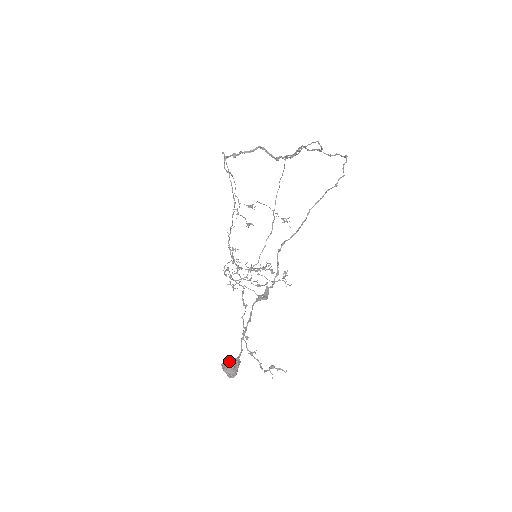
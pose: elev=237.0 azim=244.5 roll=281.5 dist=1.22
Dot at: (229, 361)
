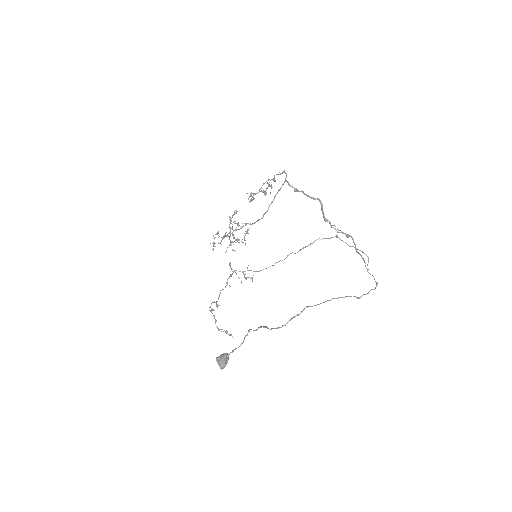
Dot at: (224, 359)
